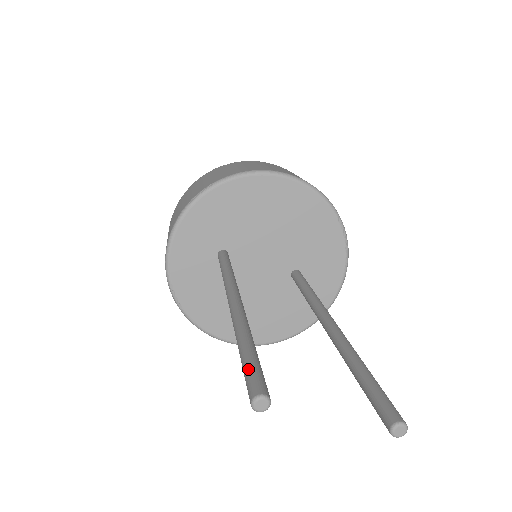
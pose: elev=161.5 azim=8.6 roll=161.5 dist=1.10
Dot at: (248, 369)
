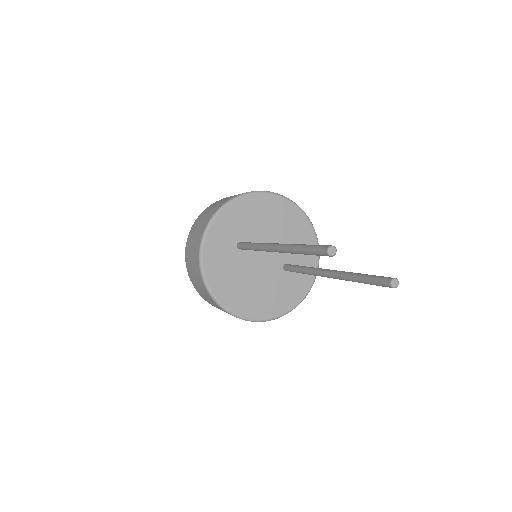
Dot at: (316, 245)
